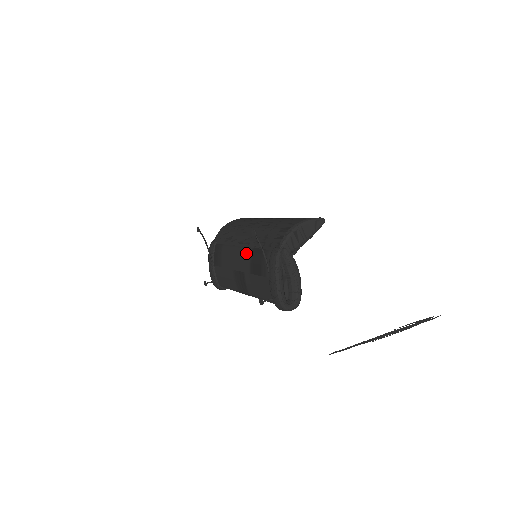
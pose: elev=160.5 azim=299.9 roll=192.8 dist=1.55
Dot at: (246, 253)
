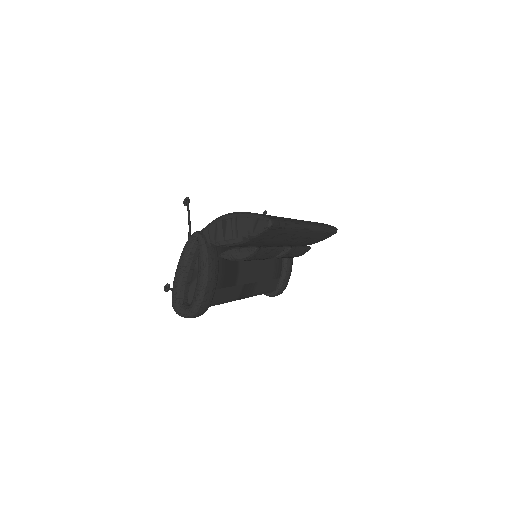
Dot at: occluded
